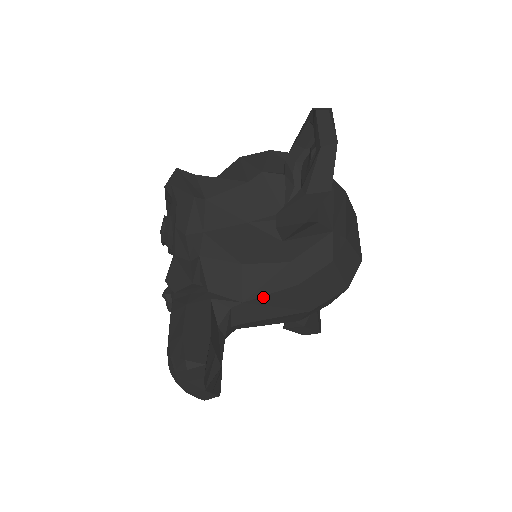
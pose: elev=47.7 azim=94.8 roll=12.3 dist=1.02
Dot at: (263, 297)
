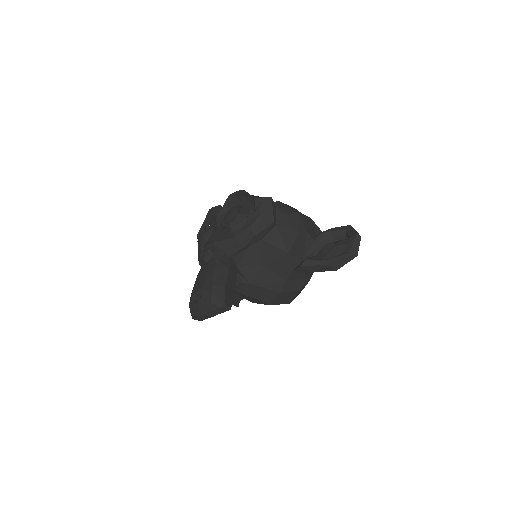
Dot at: (261, 287)
